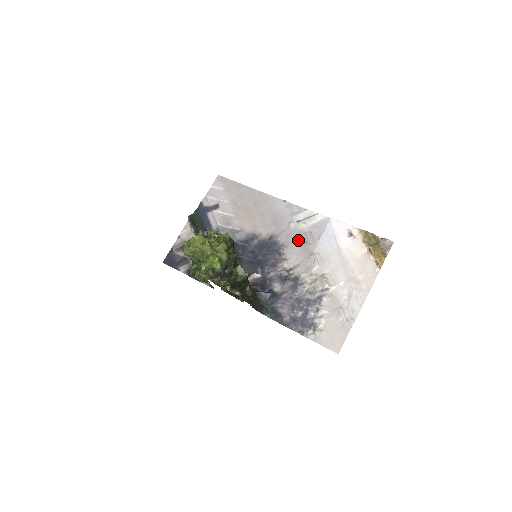
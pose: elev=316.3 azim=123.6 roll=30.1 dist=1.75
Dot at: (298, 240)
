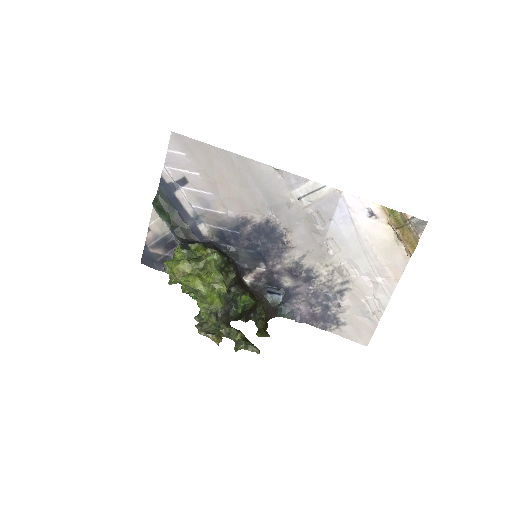
Dot at: (303, 223)
